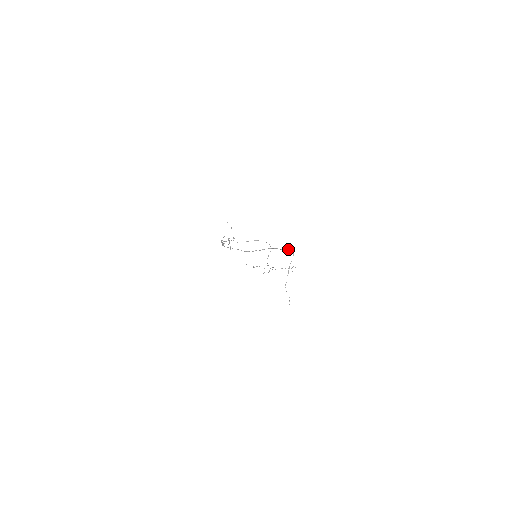
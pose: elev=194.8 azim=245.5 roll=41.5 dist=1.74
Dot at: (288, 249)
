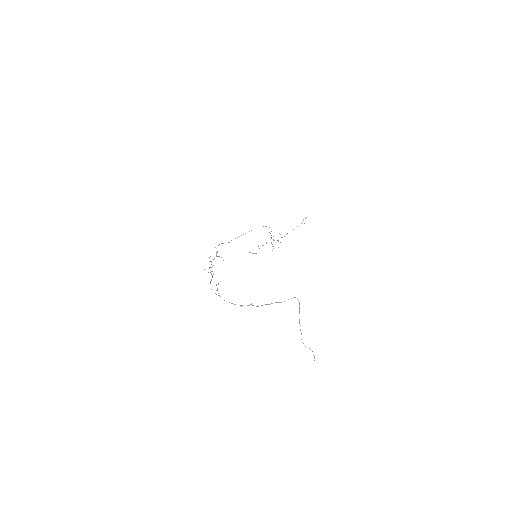
Dot at: occluded
